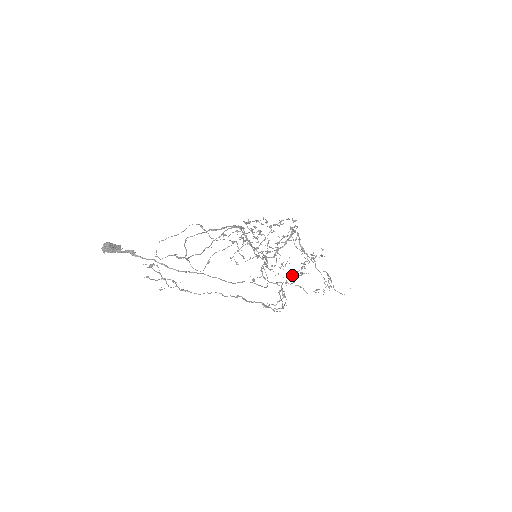
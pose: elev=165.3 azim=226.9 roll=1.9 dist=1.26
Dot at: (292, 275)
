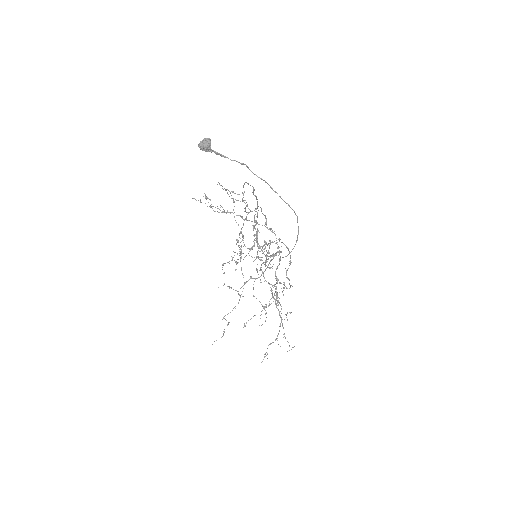
Dot at: (253, 316)
